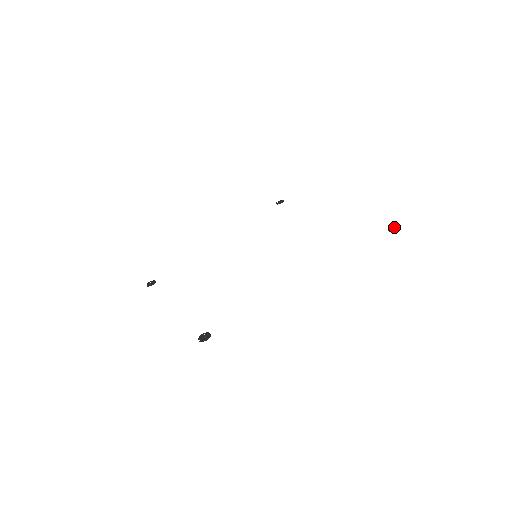
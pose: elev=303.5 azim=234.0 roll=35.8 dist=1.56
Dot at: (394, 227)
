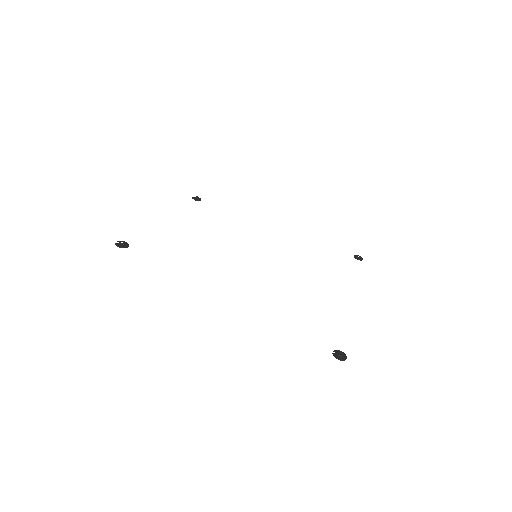
Dot at: (340, 354)
